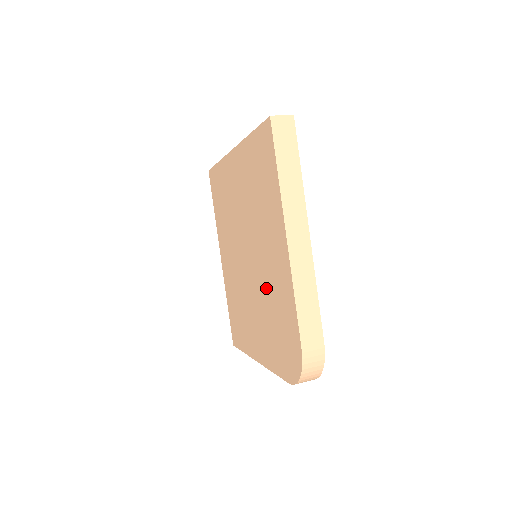
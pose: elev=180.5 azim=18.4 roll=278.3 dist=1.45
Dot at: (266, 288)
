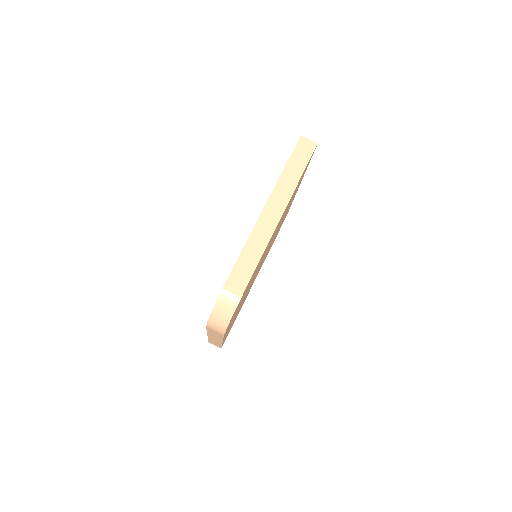
Dot at: occluded
